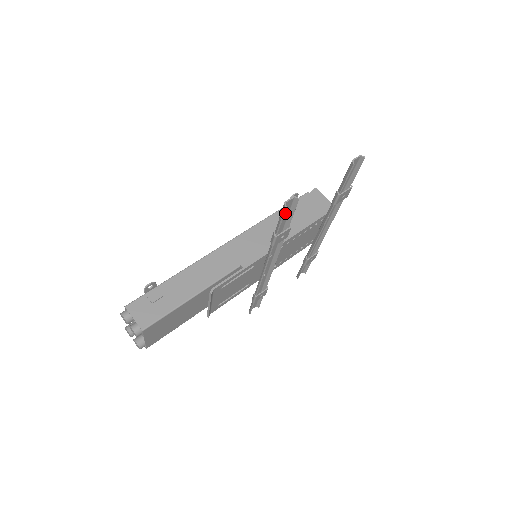
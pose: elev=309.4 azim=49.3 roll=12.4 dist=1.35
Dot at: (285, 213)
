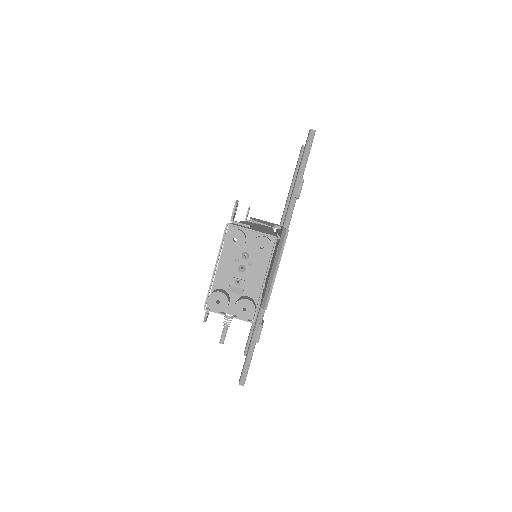
Dot at: (304, 153)
